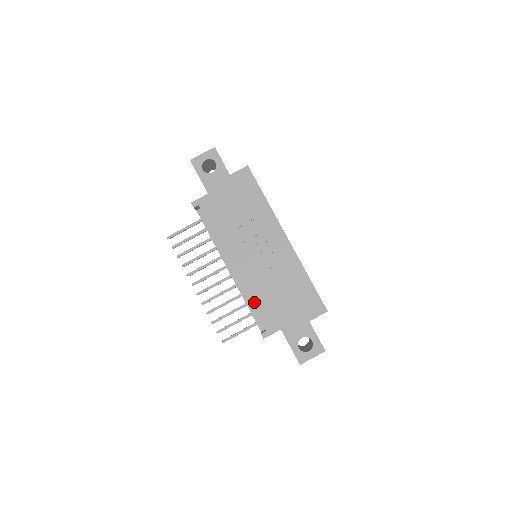
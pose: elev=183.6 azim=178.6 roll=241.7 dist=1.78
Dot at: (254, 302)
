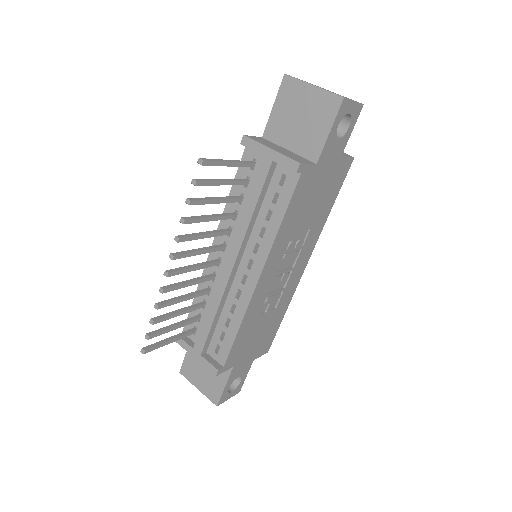
Dot at: (241, 331)
